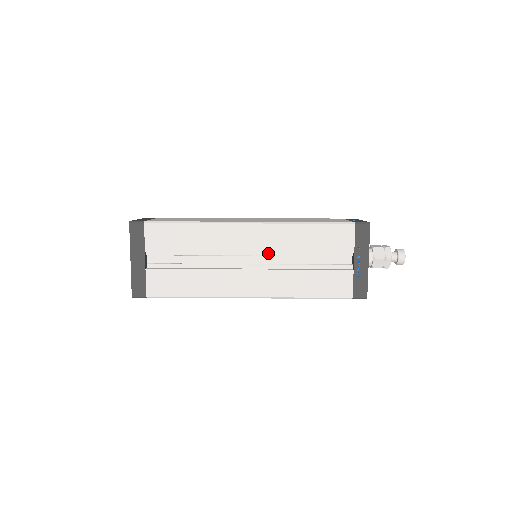
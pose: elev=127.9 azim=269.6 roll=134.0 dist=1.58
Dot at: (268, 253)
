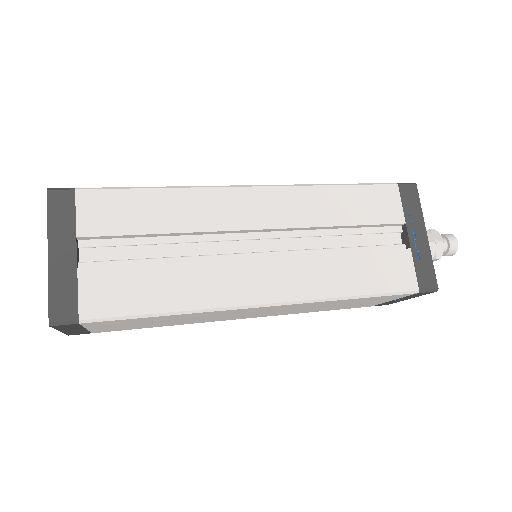
Dot at: (284, 233)
